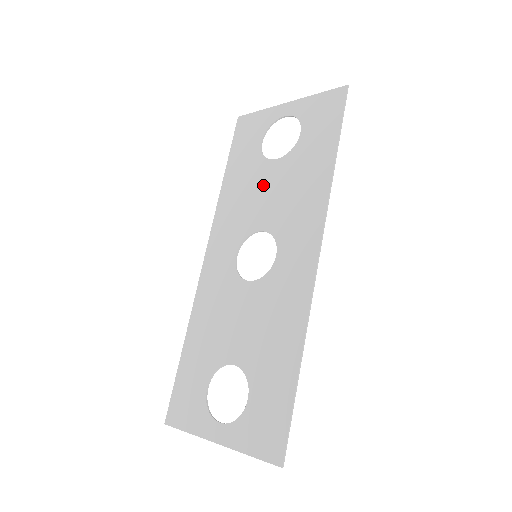
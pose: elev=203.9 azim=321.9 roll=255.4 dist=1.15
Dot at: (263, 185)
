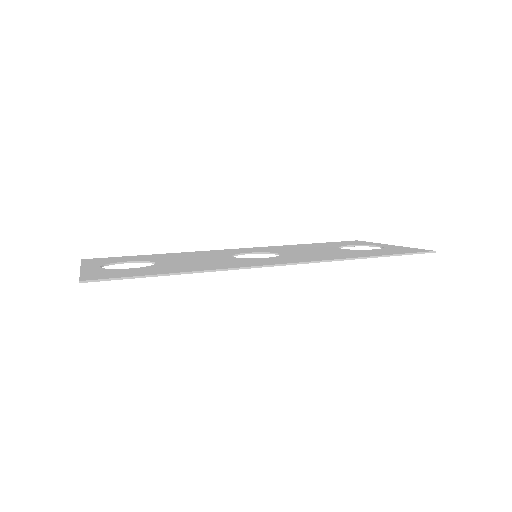
Dot at: (316, 249)
